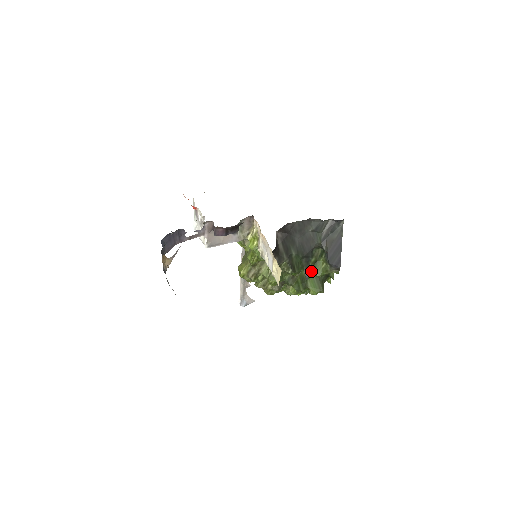
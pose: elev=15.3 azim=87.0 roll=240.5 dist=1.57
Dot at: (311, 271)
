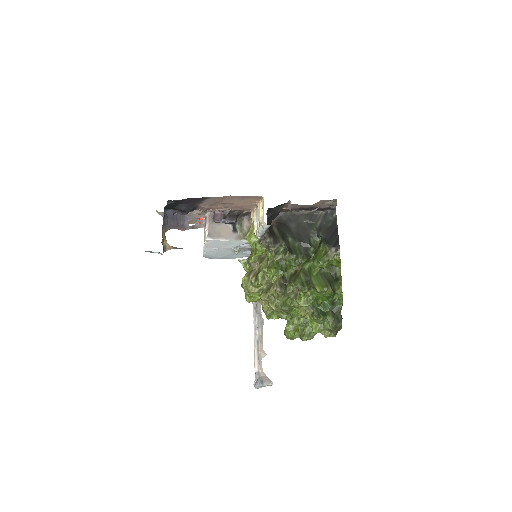
Dot at: (312, 262)
